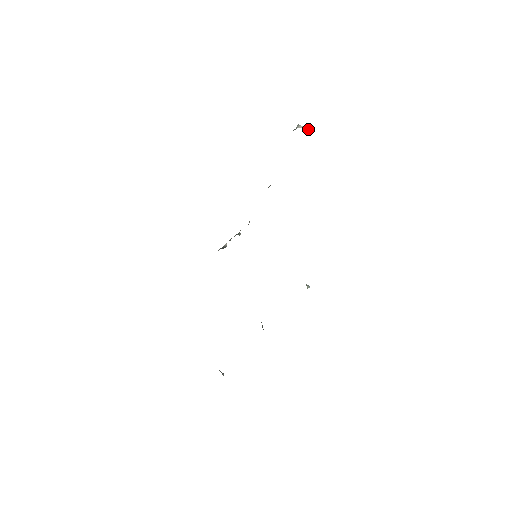
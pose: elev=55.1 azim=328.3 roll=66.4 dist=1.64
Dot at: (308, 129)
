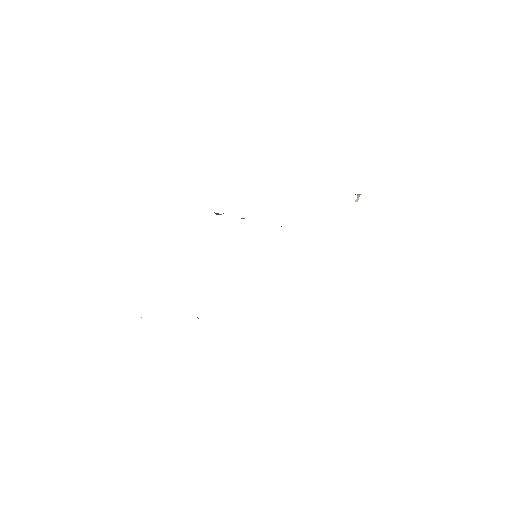
Dot at: occluded
